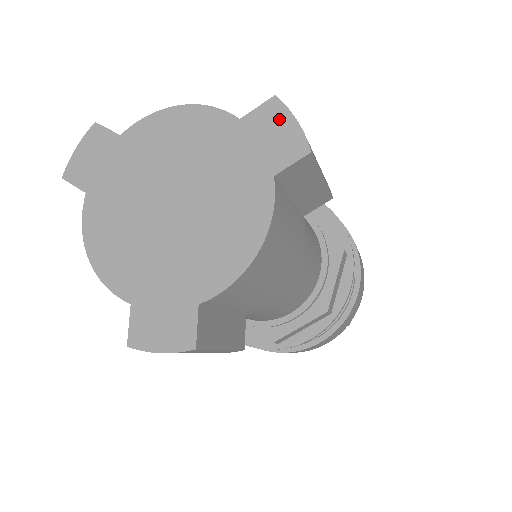
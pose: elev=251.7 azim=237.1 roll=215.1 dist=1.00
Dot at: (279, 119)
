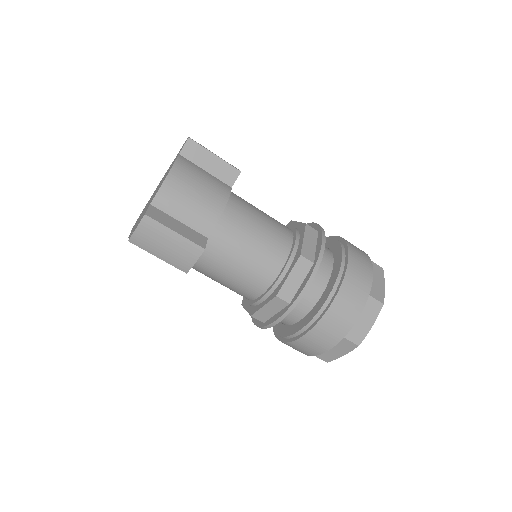
Dot at: (184, 143)
